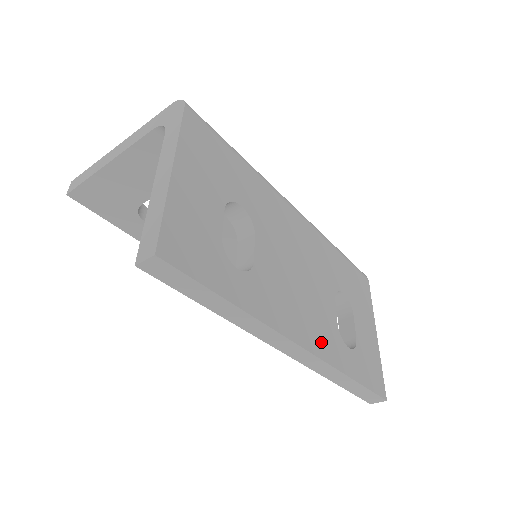
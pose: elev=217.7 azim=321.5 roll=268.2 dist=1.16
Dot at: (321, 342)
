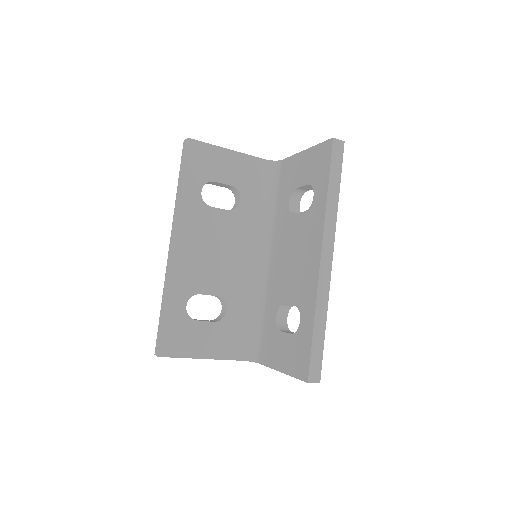
Dot at: occluded
